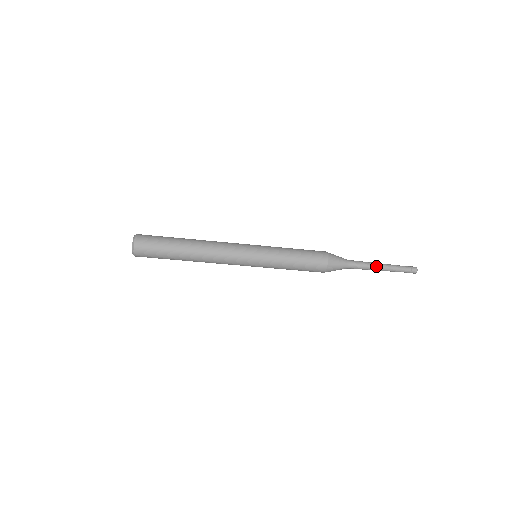
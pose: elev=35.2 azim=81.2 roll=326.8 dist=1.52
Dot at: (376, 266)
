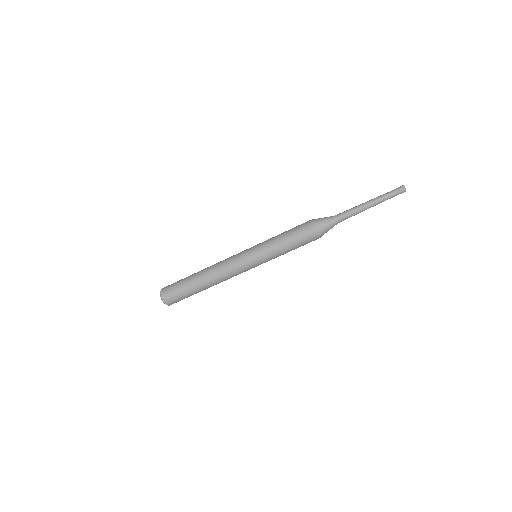
Dot at: (361, 204)
